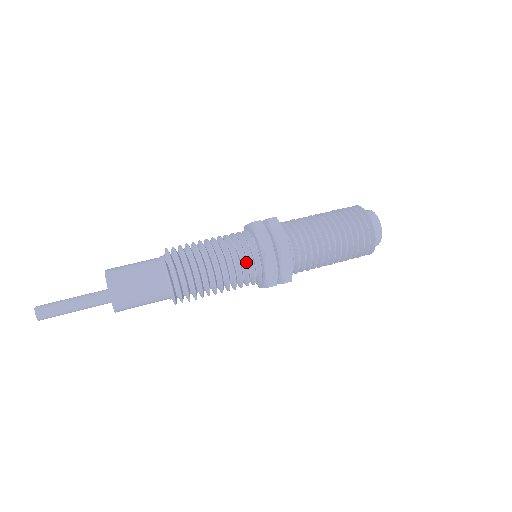
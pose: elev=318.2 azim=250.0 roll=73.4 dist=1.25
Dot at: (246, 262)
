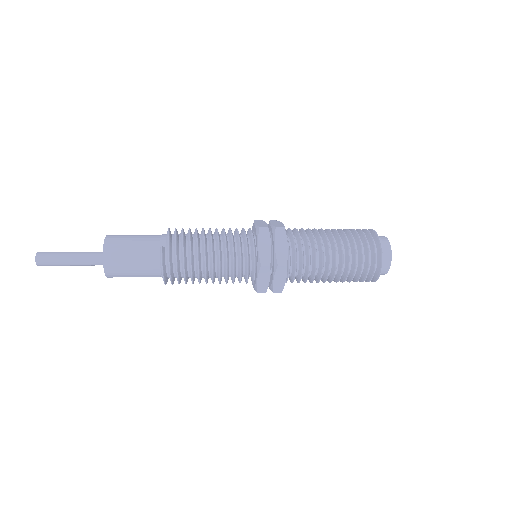
Dot at: (241, 266)
